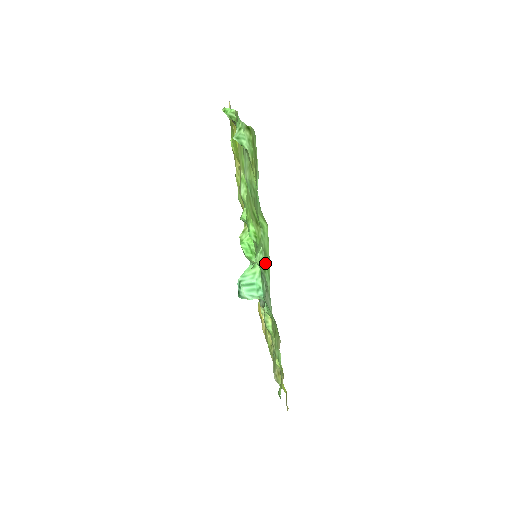
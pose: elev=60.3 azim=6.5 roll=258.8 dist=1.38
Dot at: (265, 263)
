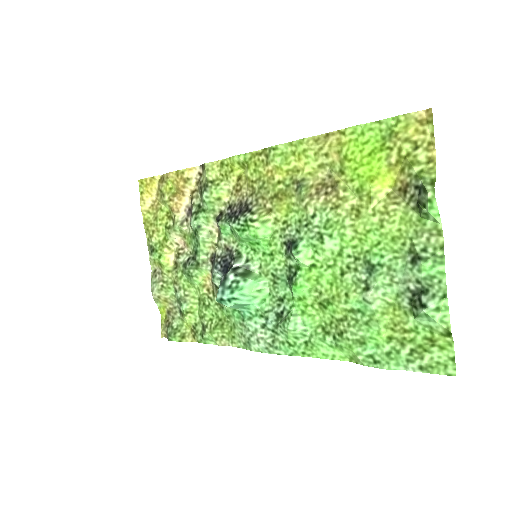
Dot at: (299, 345)
